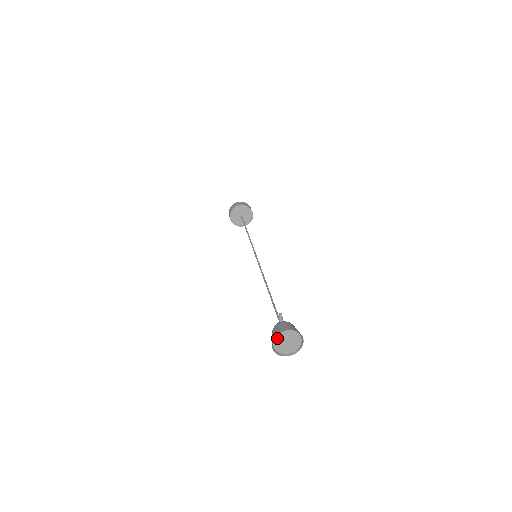
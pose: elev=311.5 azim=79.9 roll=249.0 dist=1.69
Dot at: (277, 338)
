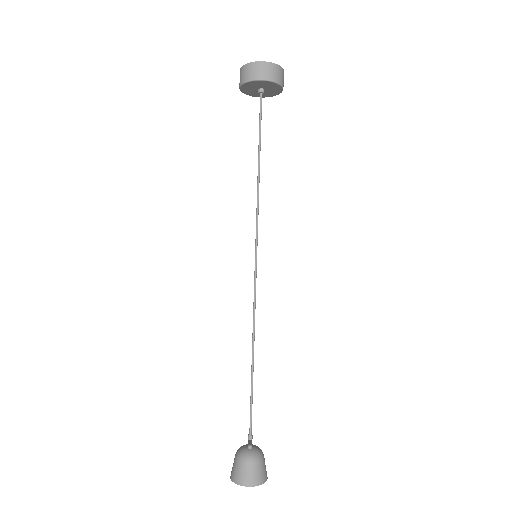
Dot at: (237, 478)
